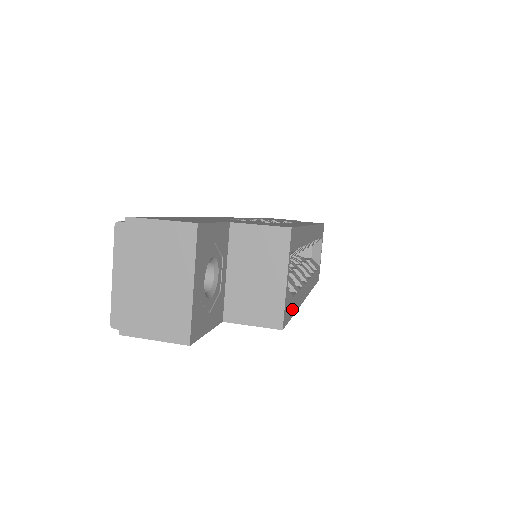
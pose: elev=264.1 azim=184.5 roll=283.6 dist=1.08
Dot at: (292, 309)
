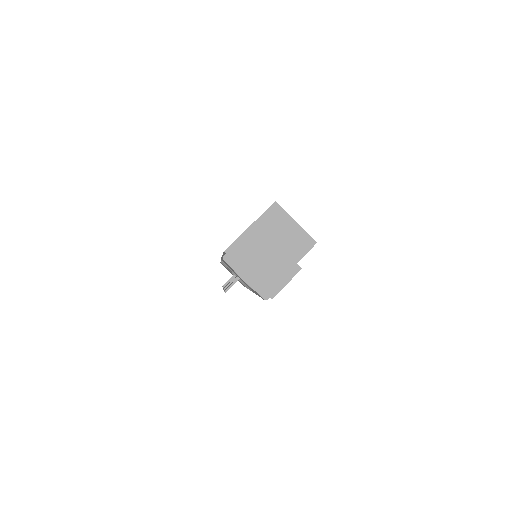
Dot at: occluded
